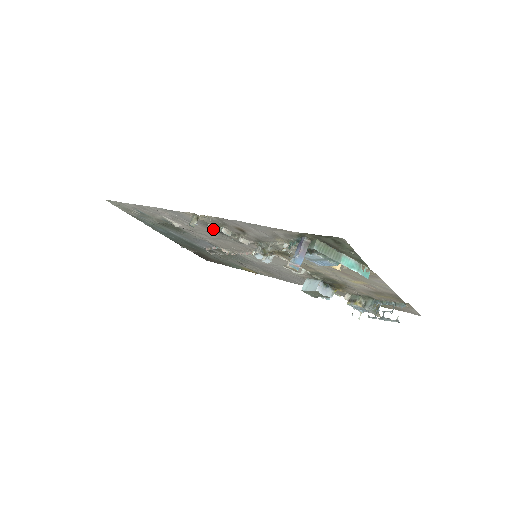
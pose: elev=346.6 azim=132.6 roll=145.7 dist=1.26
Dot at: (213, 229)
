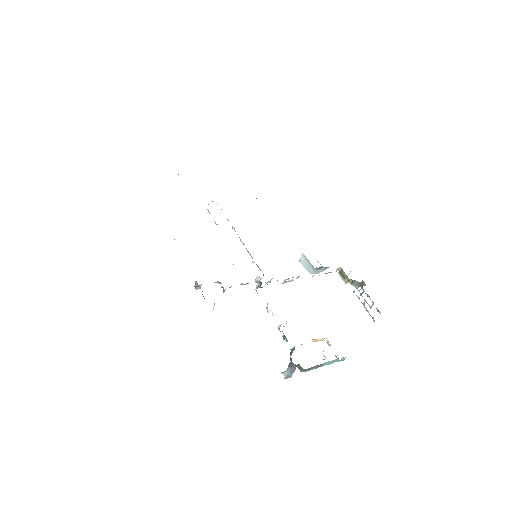
Dot at: occluded
